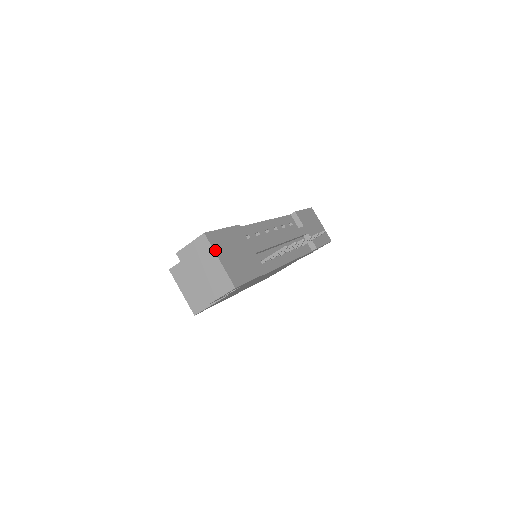
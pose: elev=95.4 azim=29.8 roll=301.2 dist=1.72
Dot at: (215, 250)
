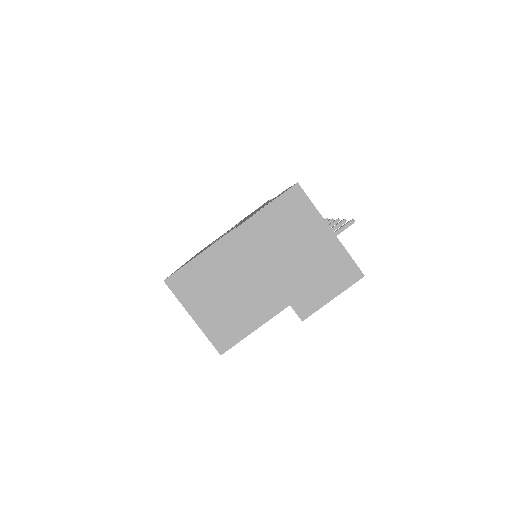
Dot at: (319, 213)
